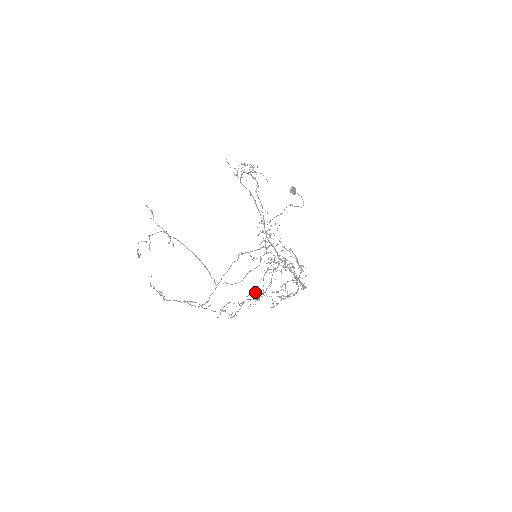
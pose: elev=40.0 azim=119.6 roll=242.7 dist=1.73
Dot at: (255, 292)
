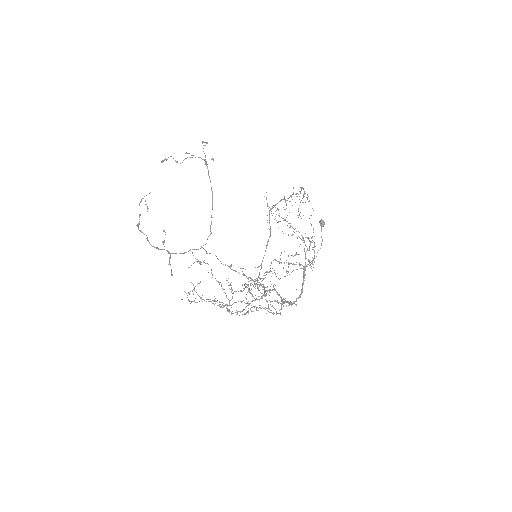
Dot at: occluded
